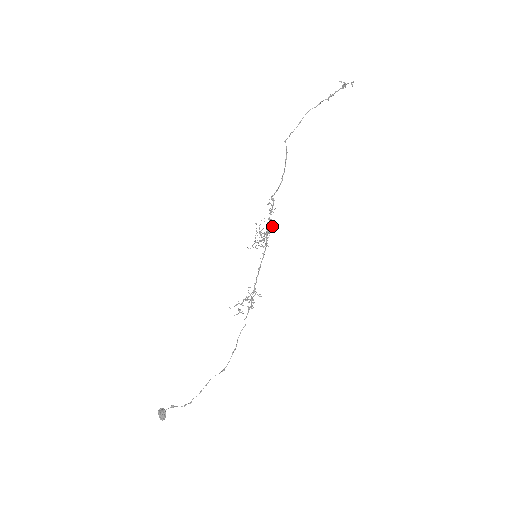
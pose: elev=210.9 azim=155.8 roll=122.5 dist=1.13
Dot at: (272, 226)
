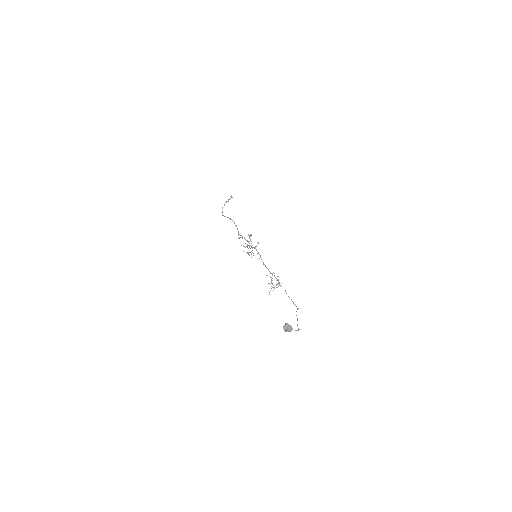
Dot at: occluded
